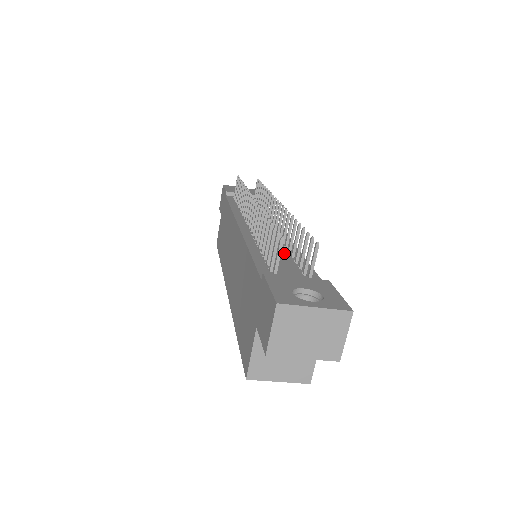
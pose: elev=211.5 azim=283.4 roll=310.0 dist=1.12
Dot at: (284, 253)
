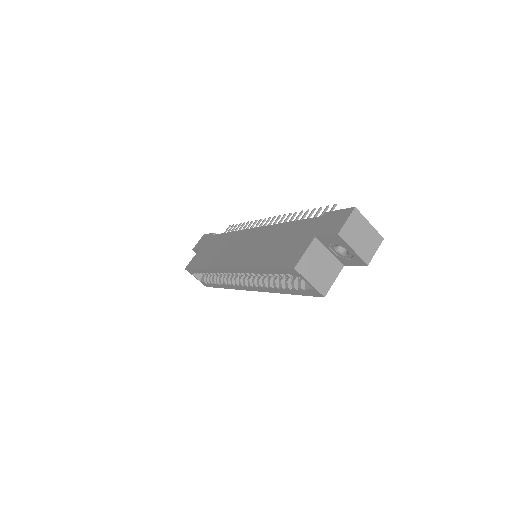
Dot at: occluded
